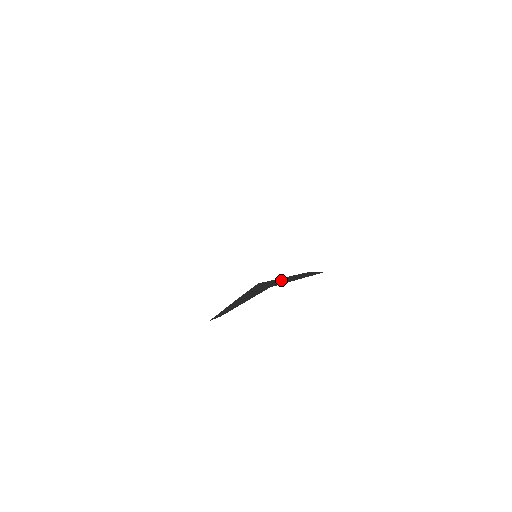
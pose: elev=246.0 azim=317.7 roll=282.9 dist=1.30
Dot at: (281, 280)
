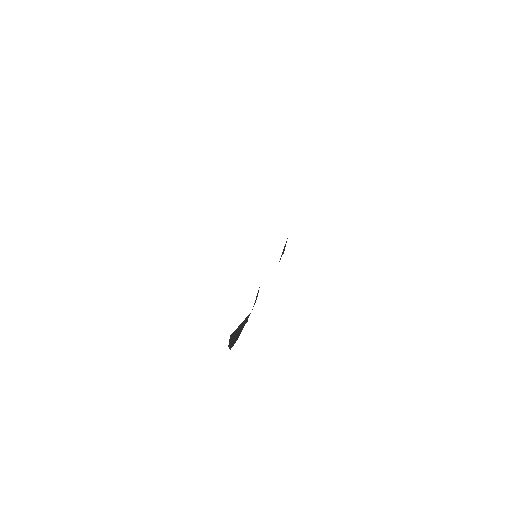
Dot at: occluded
